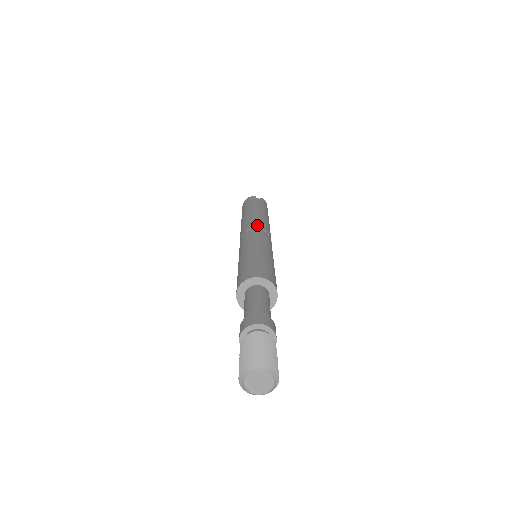
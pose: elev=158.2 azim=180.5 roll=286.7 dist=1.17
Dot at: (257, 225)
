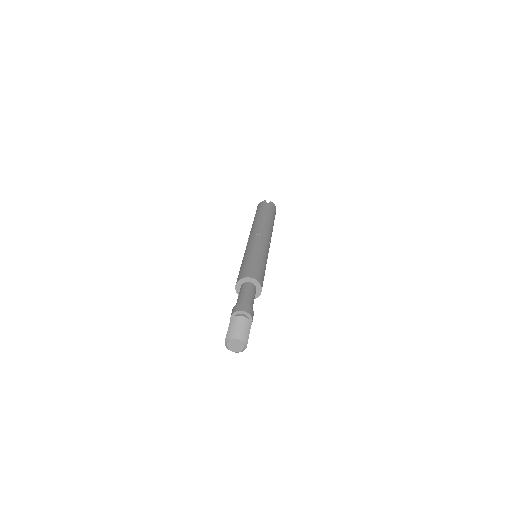
Dot at: (258, 231)
